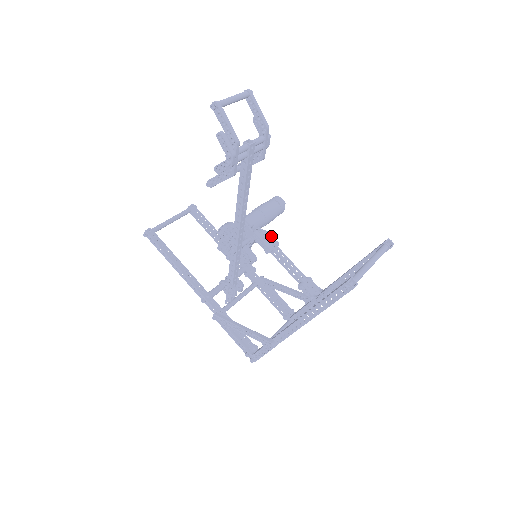
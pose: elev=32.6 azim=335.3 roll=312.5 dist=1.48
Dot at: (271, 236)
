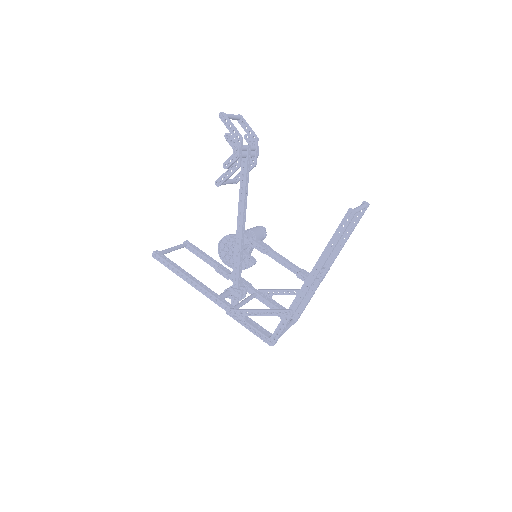
Dot at: (264, 243)
